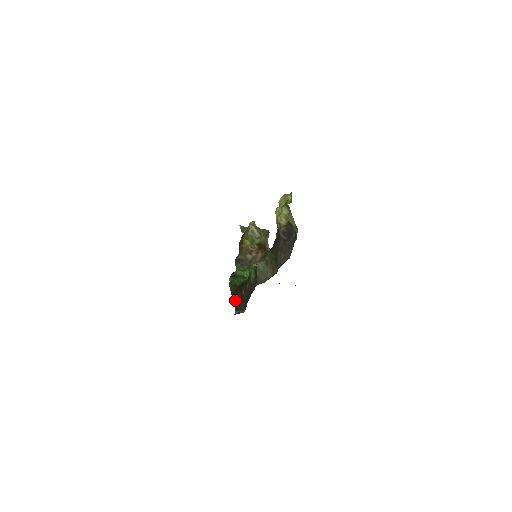
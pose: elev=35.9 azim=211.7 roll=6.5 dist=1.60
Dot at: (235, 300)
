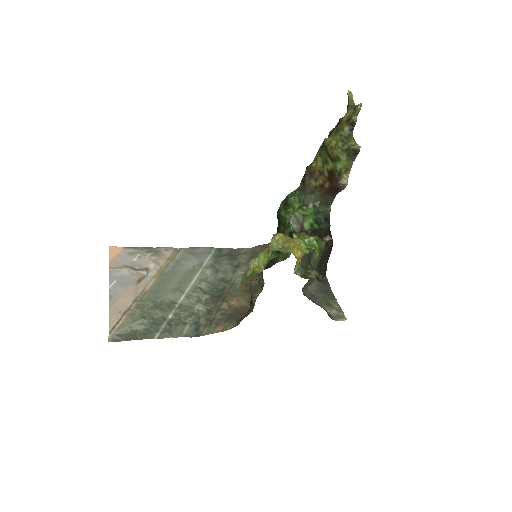
Dot at: occluded
